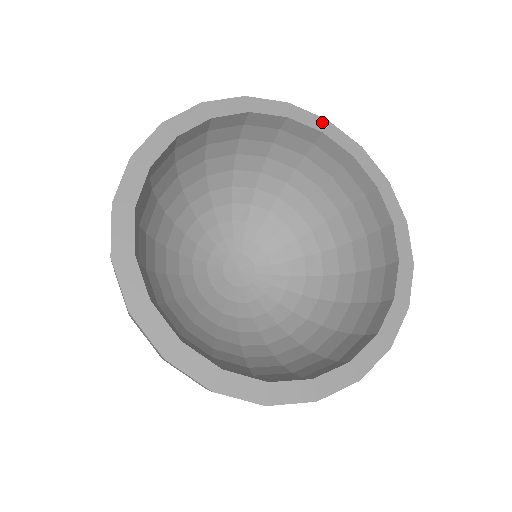
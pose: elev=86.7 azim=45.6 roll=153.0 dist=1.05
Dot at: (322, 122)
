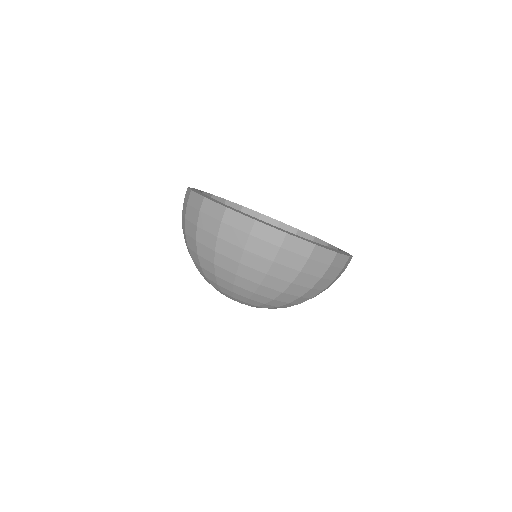
Dot at: occluded
